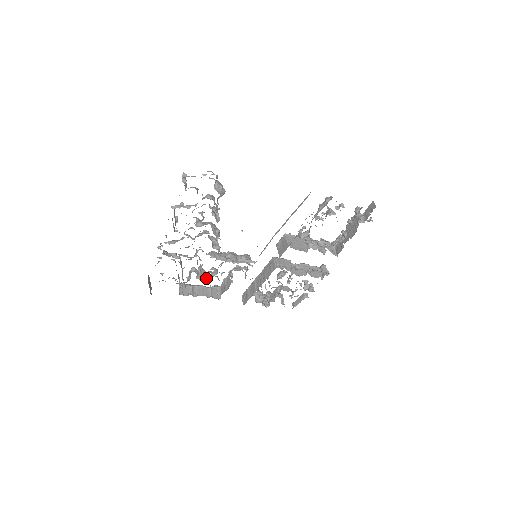
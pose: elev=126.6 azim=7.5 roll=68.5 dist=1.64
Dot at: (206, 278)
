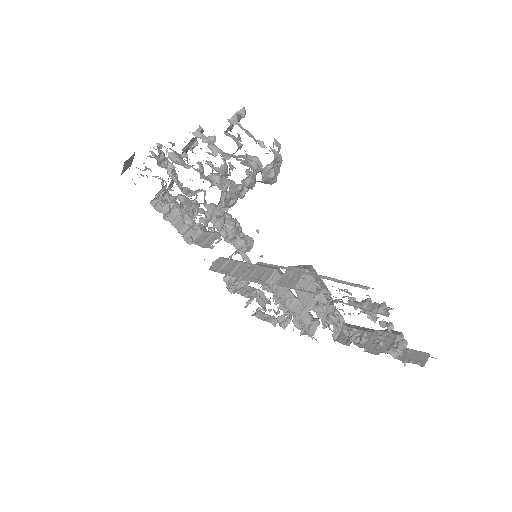
Dot at: occluded
